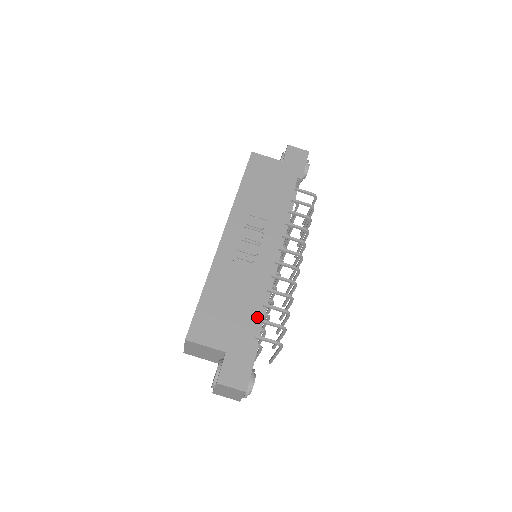
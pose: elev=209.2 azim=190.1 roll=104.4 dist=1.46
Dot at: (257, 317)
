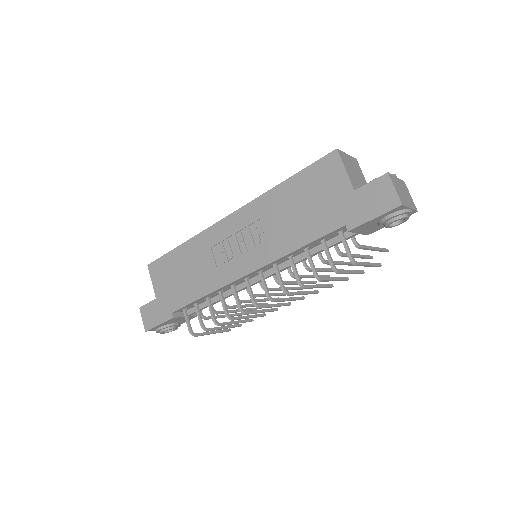
Dot at: (187, 302)
